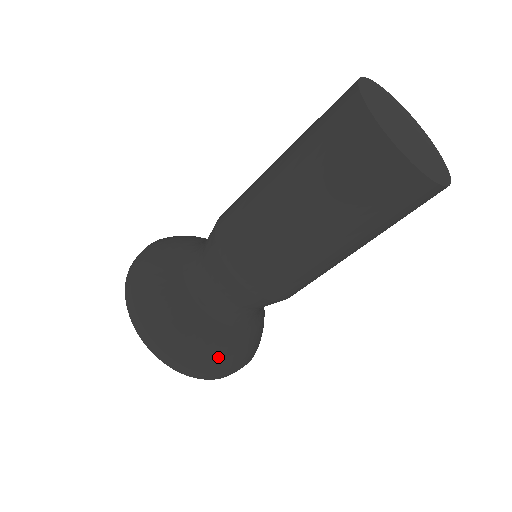
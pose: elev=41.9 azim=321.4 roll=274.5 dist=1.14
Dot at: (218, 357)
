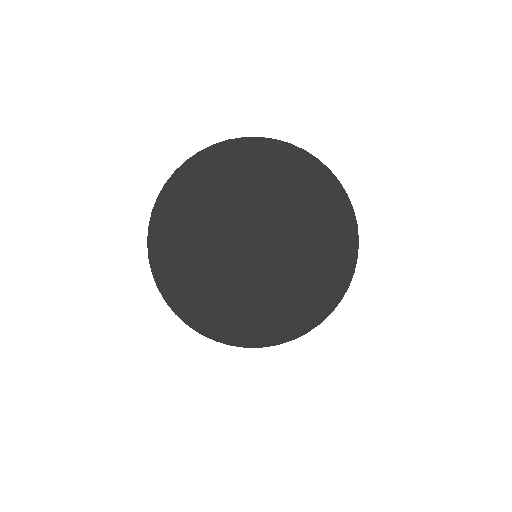
Dot at: occluded
